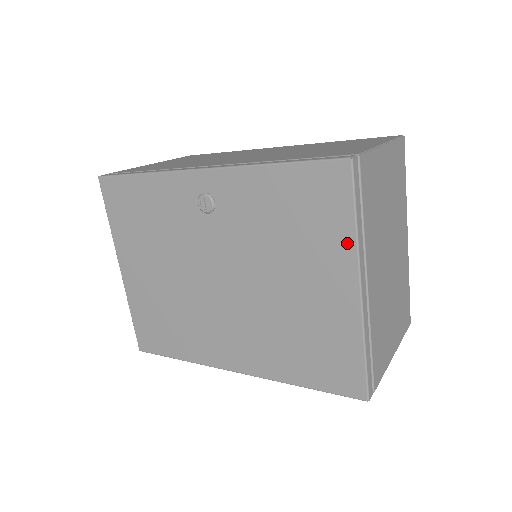
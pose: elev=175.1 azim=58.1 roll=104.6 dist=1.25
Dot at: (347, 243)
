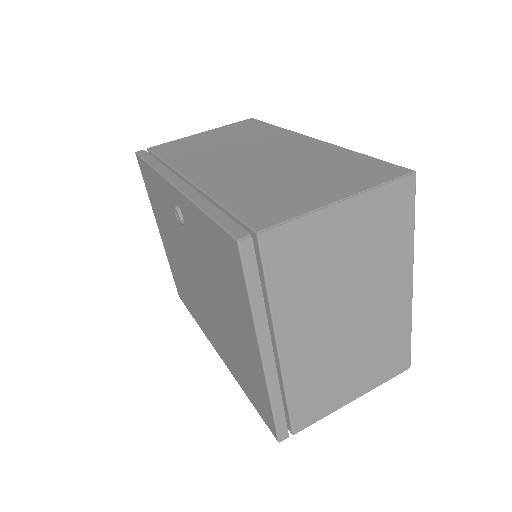
Dot at: (248, 312)
